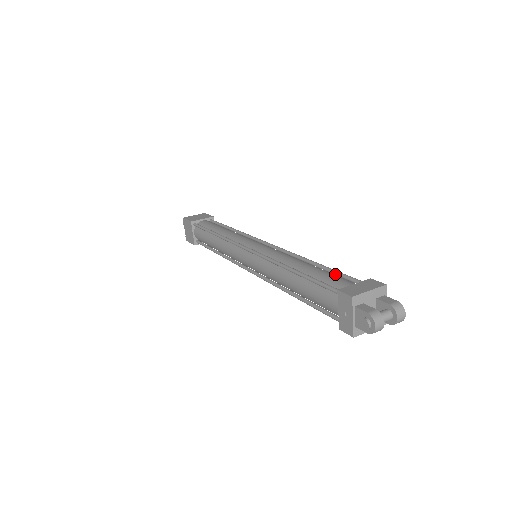
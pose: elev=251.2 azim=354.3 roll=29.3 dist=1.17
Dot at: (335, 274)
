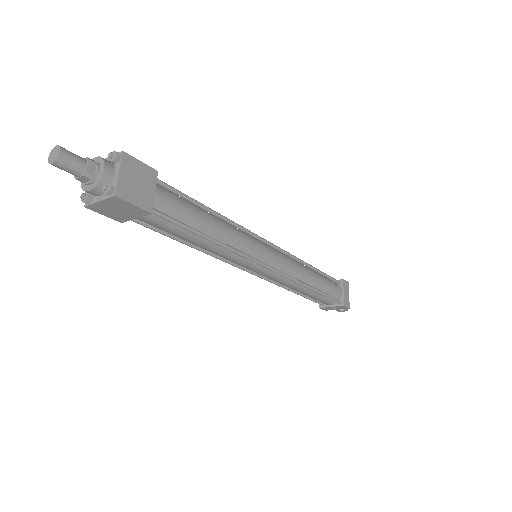
Dot at: (326, 277)
